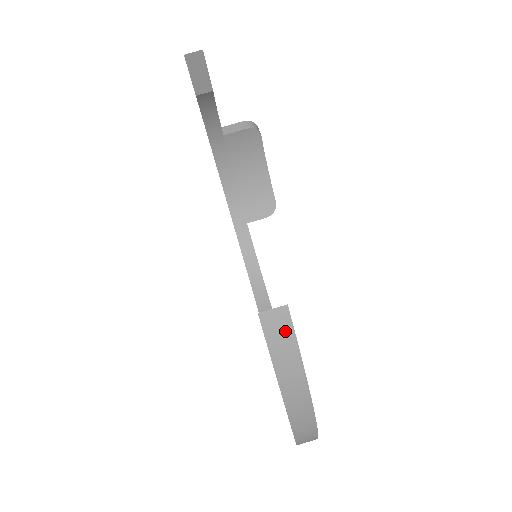
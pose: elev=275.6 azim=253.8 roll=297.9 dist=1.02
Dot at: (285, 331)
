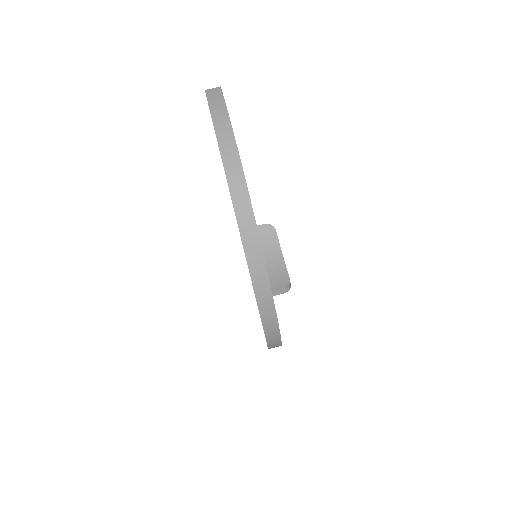
Dot at: (218, 94)
